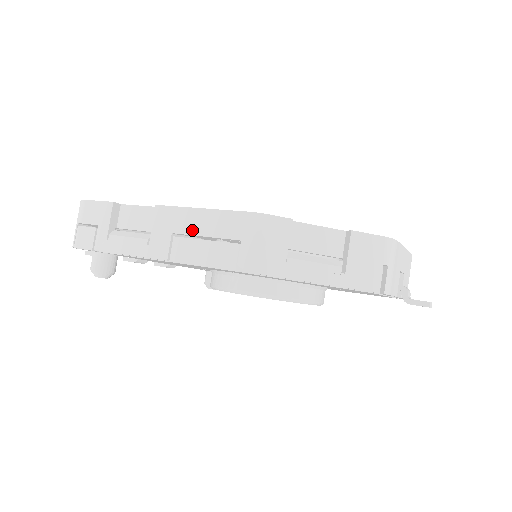
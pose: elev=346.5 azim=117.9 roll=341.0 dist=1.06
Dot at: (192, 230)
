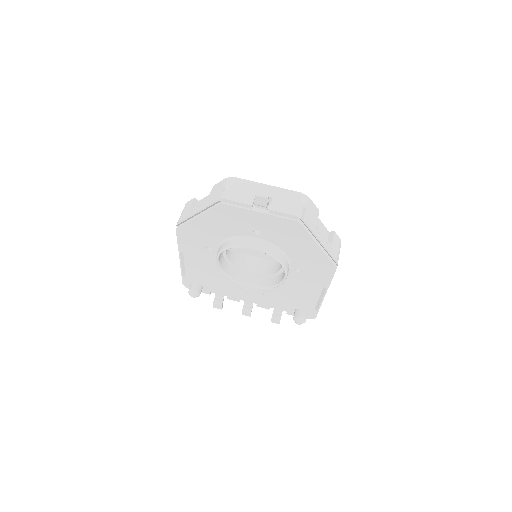
Dot at: occluded
